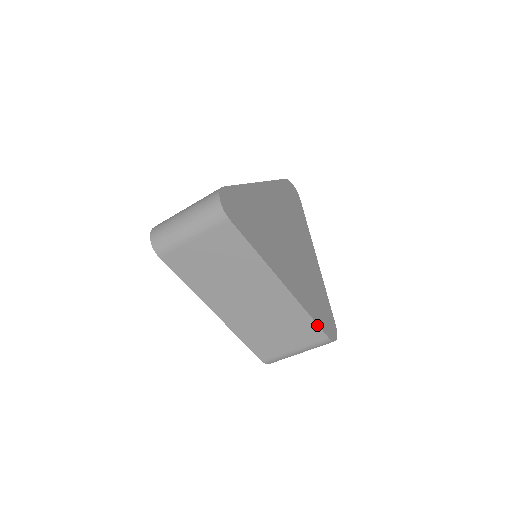
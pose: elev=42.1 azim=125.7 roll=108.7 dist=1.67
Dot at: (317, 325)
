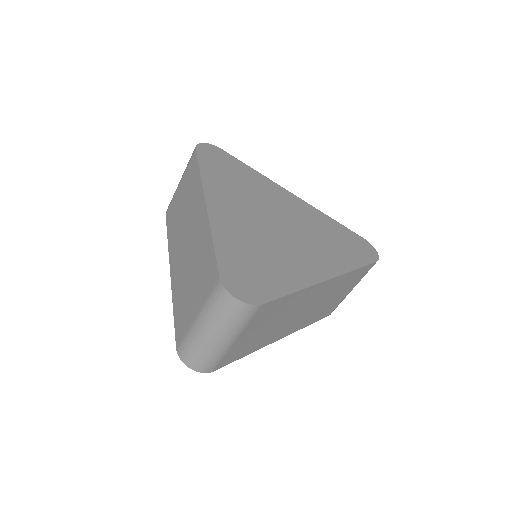
Dot at: (365, 266)
